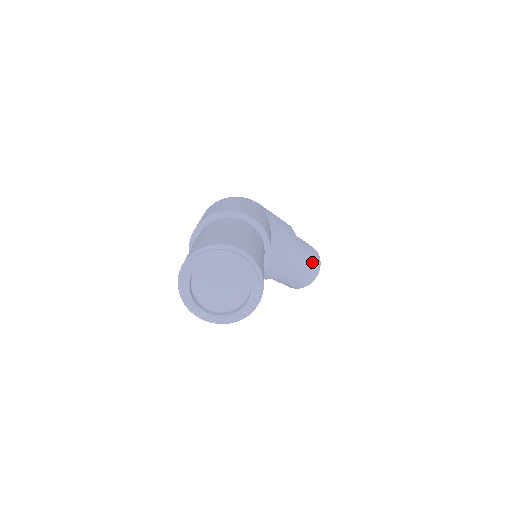
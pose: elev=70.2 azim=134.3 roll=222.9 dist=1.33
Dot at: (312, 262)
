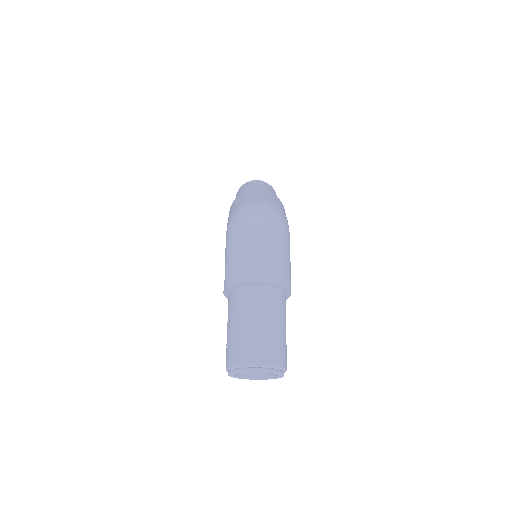
Dot at: occluded
